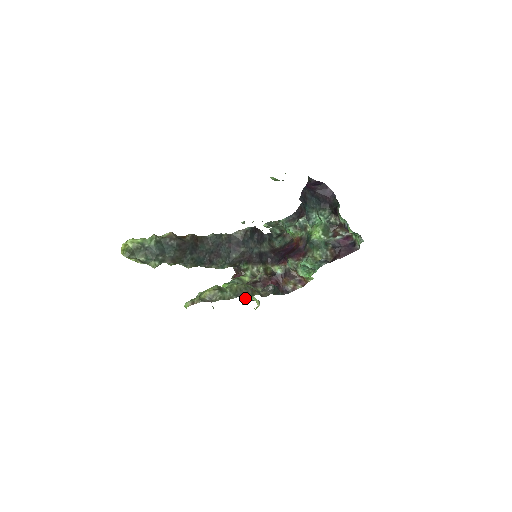
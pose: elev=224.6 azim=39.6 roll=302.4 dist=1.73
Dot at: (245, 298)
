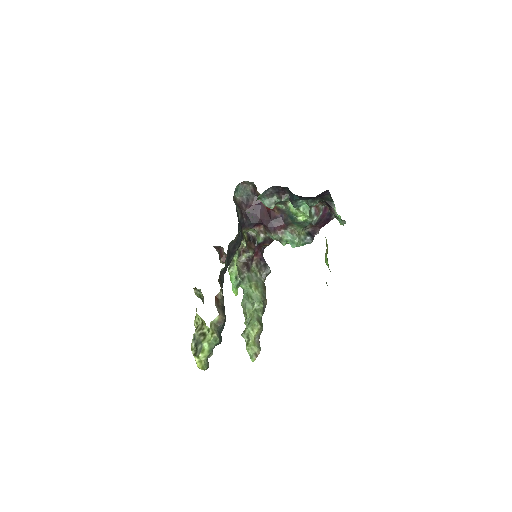
Dot at: occluded
